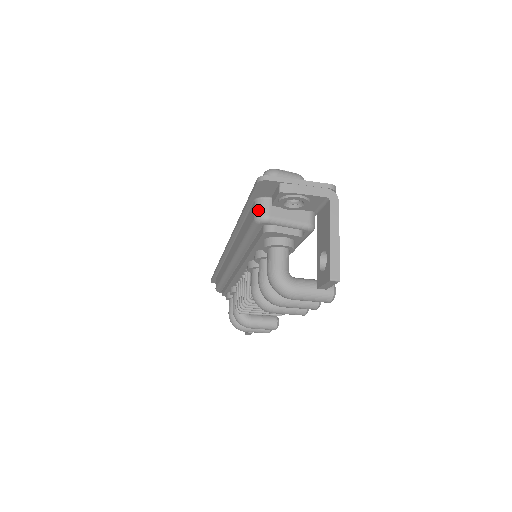
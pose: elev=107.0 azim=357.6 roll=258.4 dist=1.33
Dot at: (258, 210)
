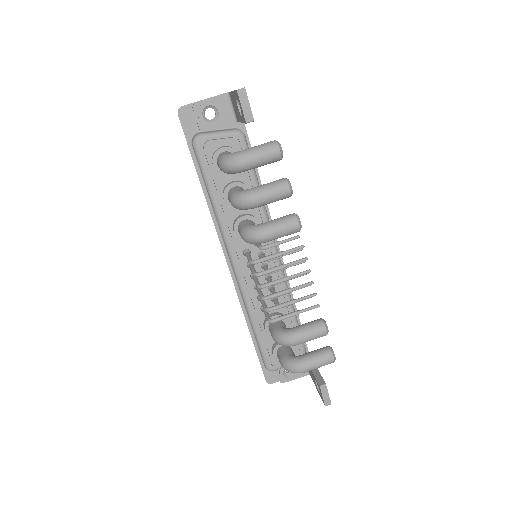
Dot at: (192, 139)
